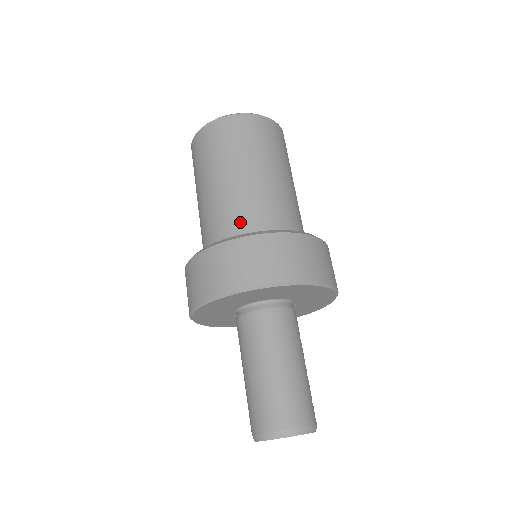
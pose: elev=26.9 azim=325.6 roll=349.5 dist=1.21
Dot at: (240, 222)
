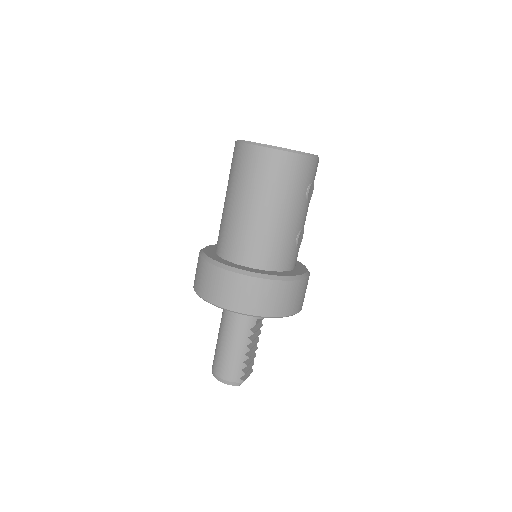
Dot at: (220, 240)
